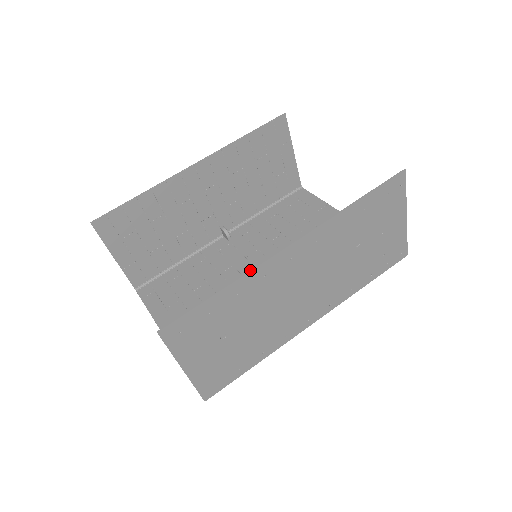
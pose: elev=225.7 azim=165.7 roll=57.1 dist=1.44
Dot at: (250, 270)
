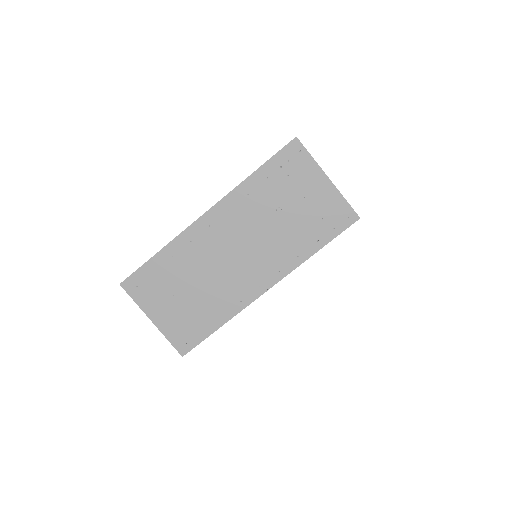
Dot at: (176, 237)
